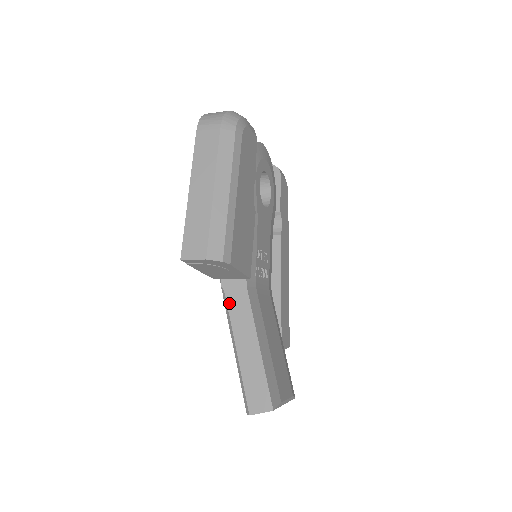
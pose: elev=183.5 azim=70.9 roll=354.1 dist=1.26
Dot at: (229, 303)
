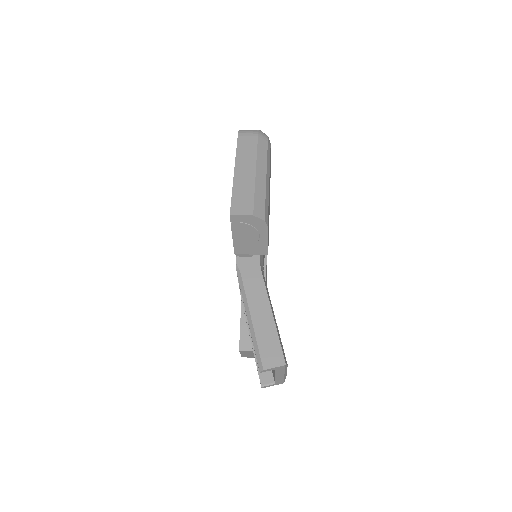
Dot at: (244, 278)
